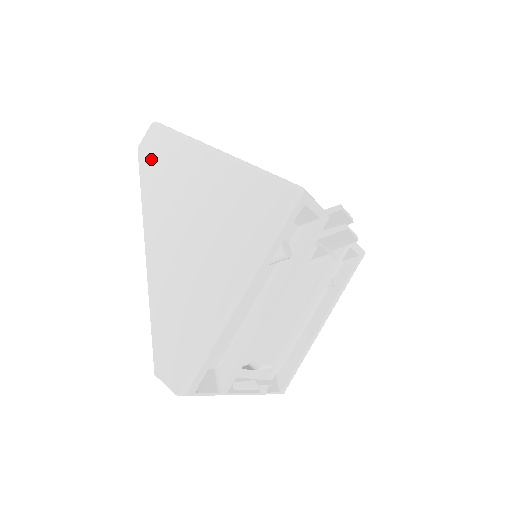
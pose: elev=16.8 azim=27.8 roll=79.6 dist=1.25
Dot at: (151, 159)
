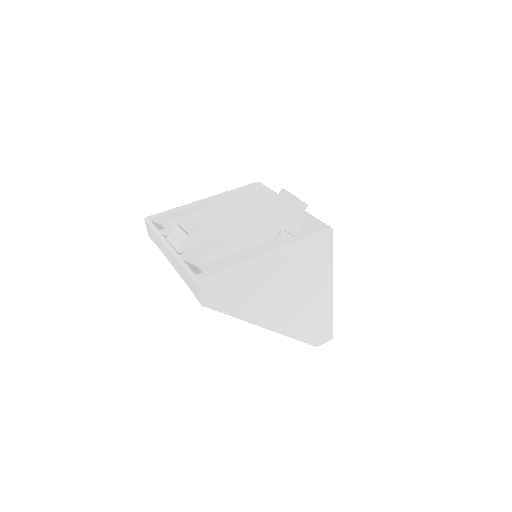
Dot at: (222, 300)
